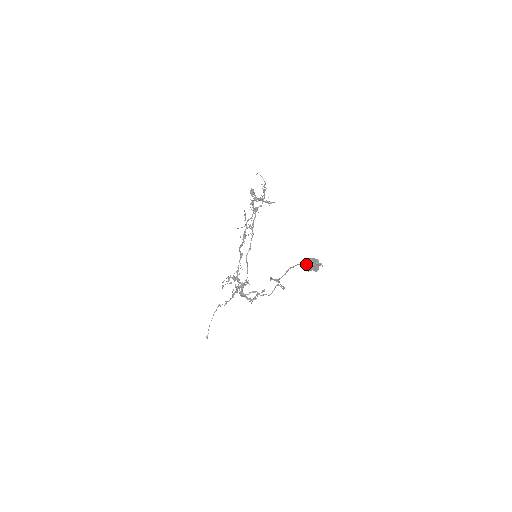
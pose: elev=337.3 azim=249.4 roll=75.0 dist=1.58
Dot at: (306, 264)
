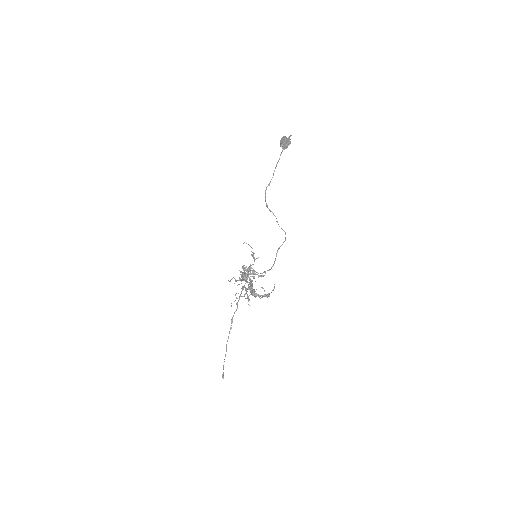
Dot at: (281, 141)
